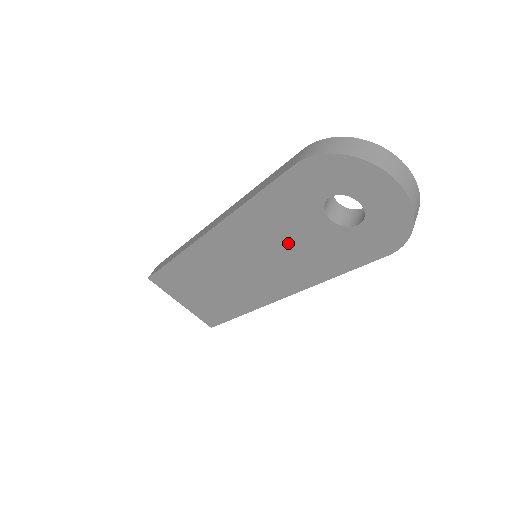
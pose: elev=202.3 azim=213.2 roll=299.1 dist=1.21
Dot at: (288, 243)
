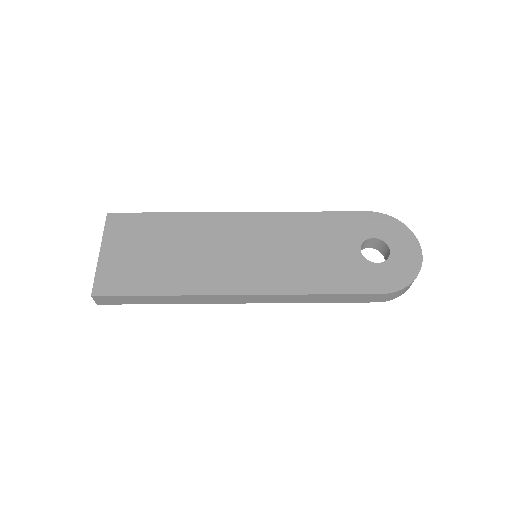
Dot at: occluded
